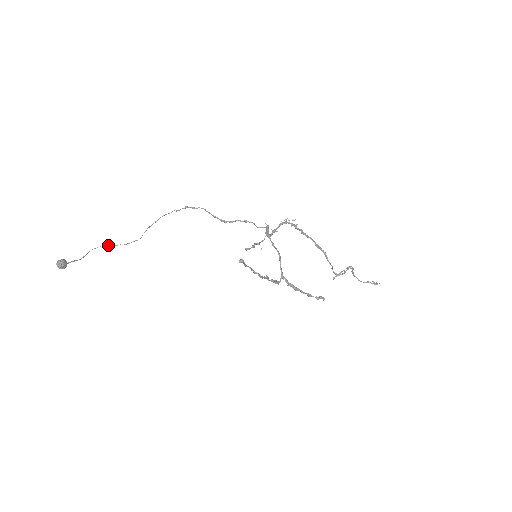
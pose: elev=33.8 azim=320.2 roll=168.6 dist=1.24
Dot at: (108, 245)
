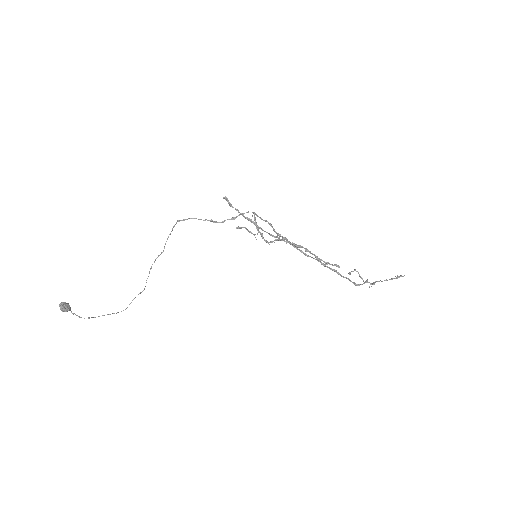
Dot at: occluded
